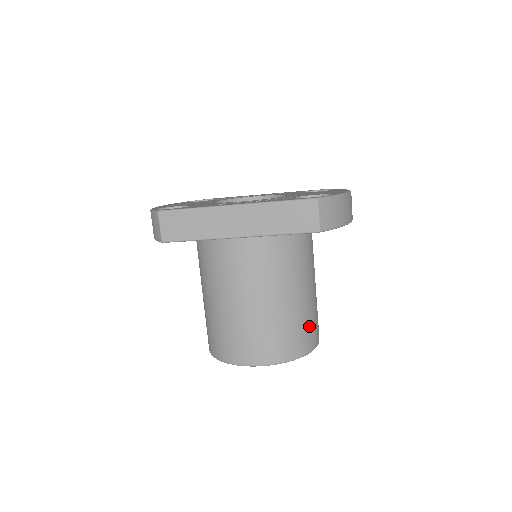
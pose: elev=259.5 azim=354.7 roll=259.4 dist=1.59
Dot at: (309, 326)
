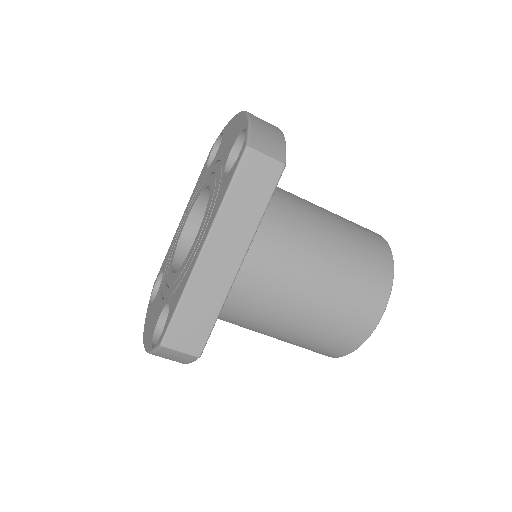
Dot at: (364, 235)
